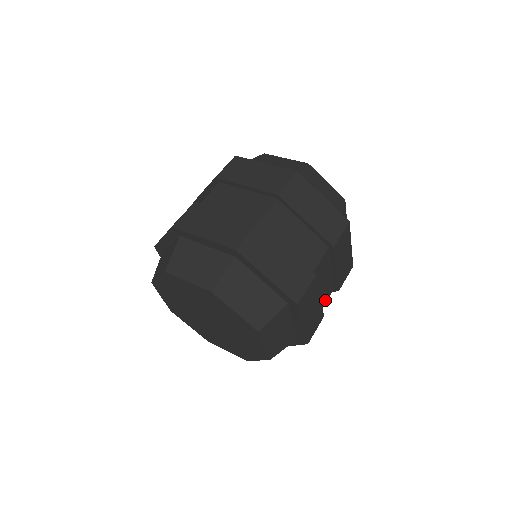
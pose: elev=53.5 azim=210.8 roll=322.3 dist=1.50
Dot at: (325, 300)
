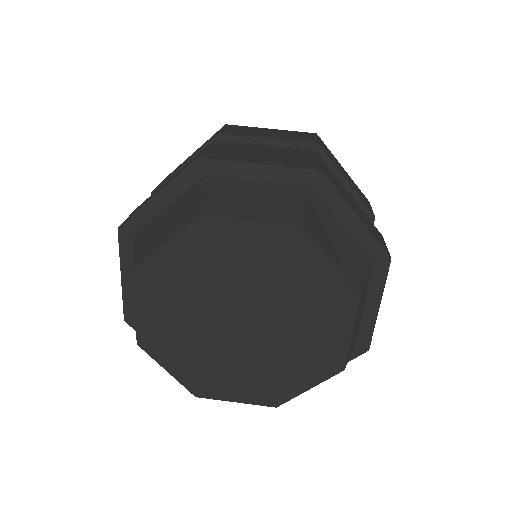
Dot at: occluded
